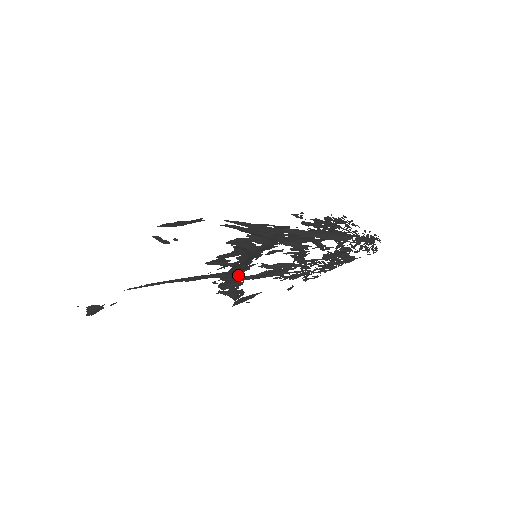
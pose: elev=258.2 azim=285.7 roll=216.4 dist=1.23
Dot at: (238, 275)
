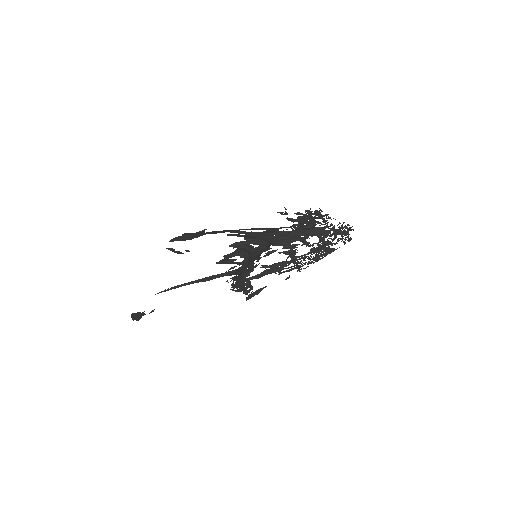
Dot at: (245, 277)
